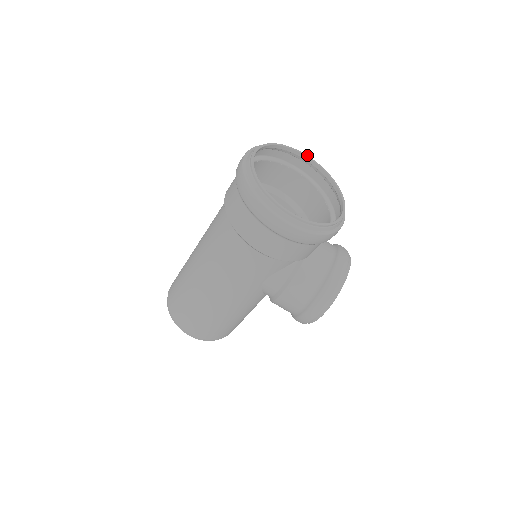
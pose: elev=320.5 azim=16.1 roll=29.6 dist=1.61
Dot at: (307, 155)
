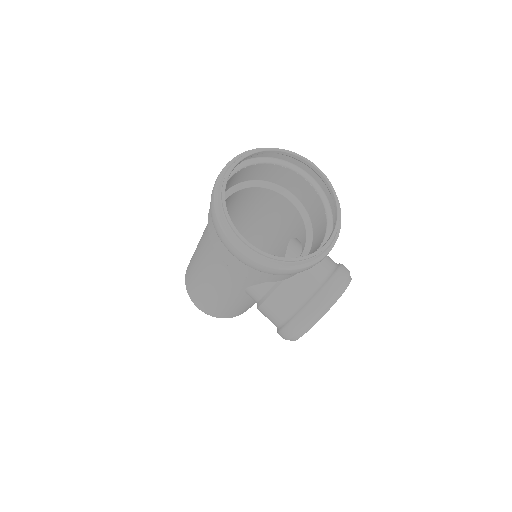
Dot at: occluded
